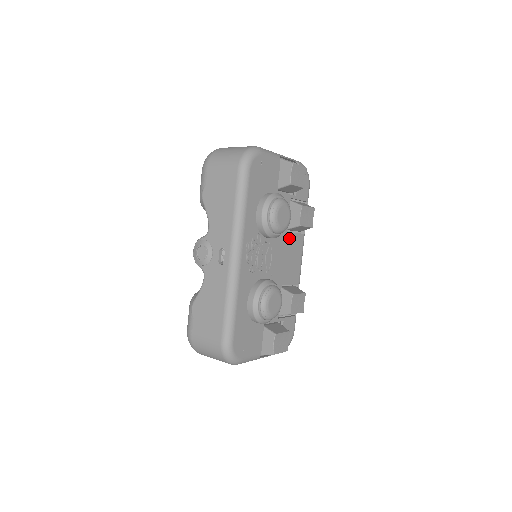
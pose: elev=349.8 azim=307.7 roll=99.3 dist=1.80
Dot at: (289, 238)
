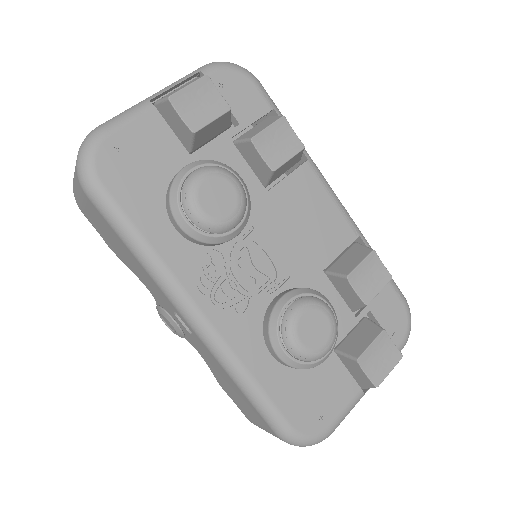
Dot at: (280, 196)
